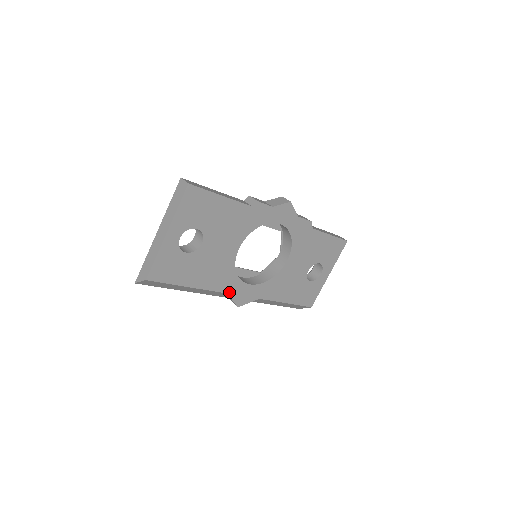
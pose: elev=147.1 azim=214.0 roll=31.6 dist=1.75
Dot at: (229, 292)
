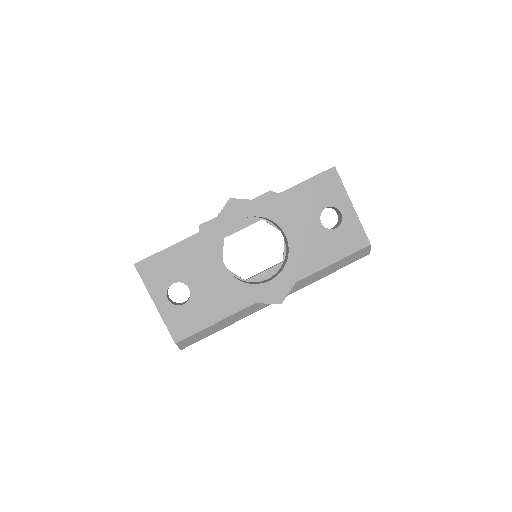
Dot at: (257, 300)
